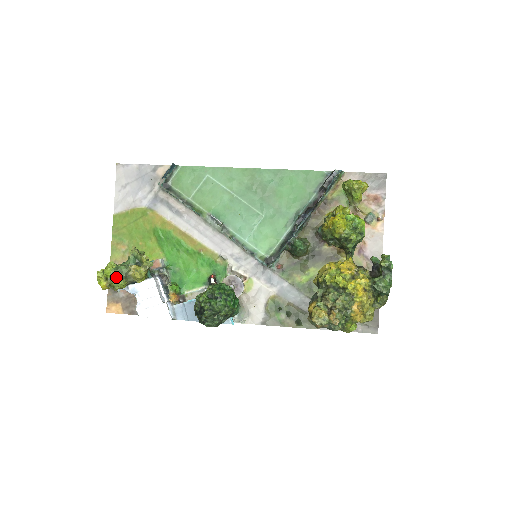
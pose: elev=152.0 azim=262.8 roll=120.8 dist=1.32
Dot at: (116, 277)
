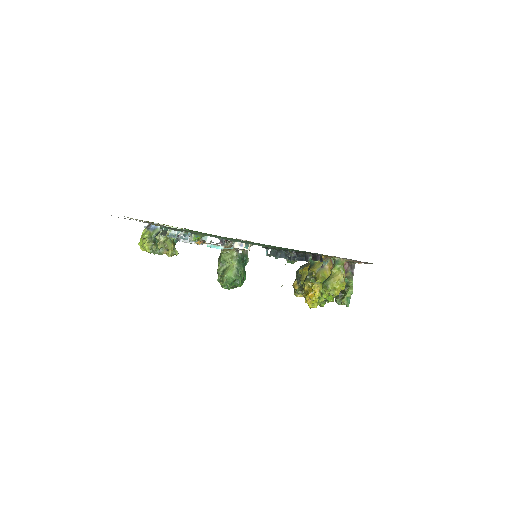
Dot at: occluded
